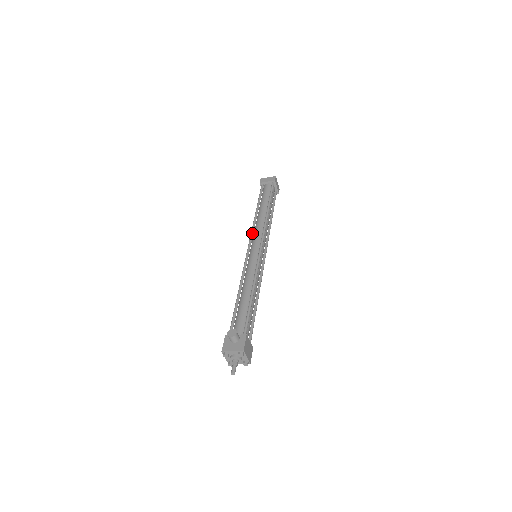
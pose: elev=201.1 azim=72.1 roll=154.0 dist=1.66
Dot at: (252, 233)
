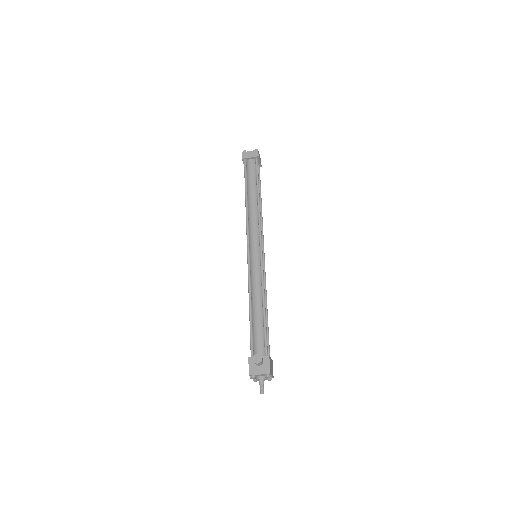
Dot at: (248, 229)
